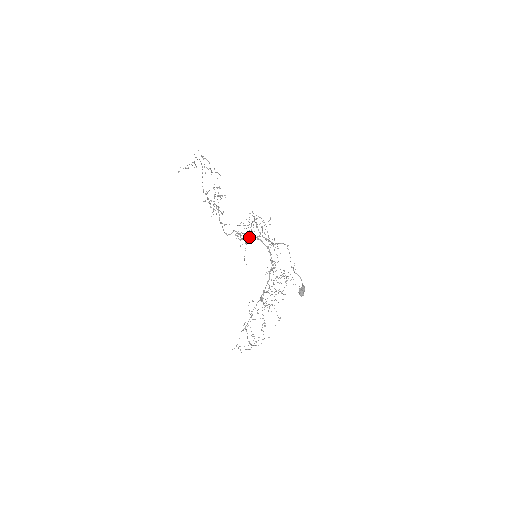
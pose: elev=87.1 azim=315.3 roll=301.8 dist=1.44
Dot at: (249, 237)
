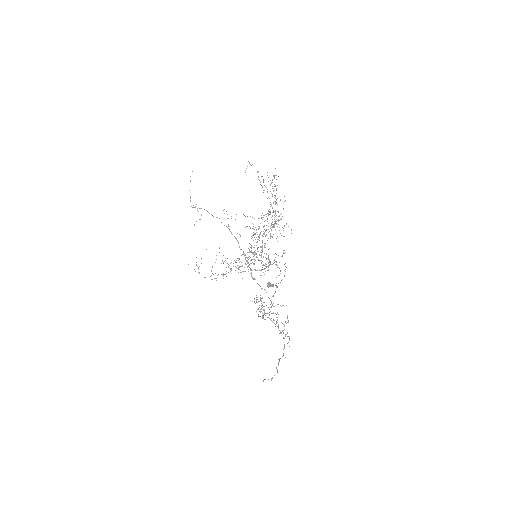
Dot at: occluded
